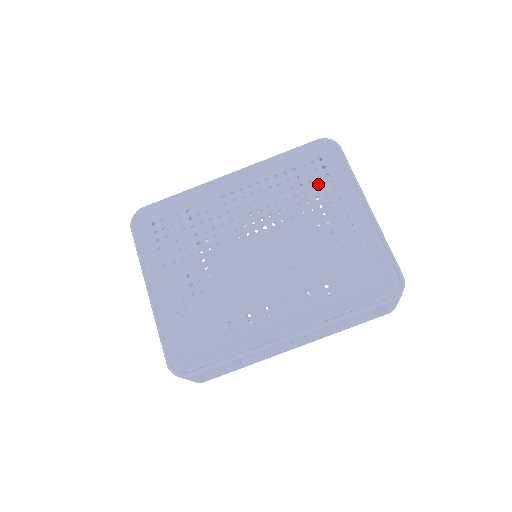
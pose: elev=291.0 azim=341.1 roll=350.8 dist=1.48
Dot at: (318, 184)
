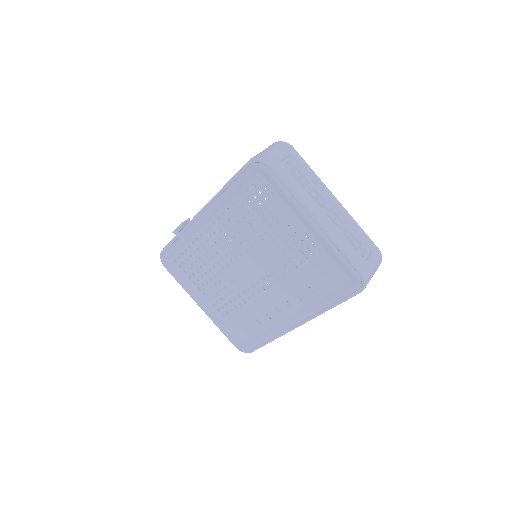
Dot at: (267, 206)
